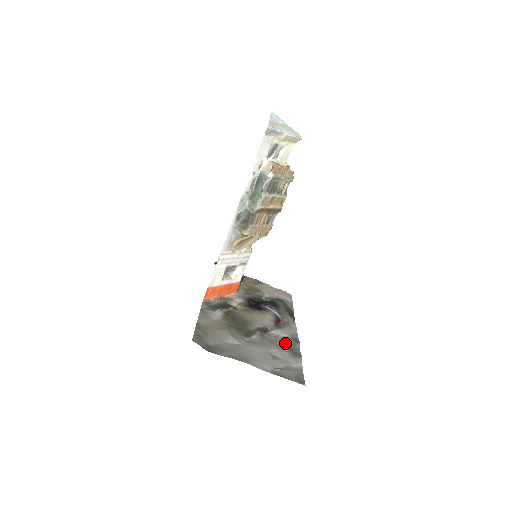
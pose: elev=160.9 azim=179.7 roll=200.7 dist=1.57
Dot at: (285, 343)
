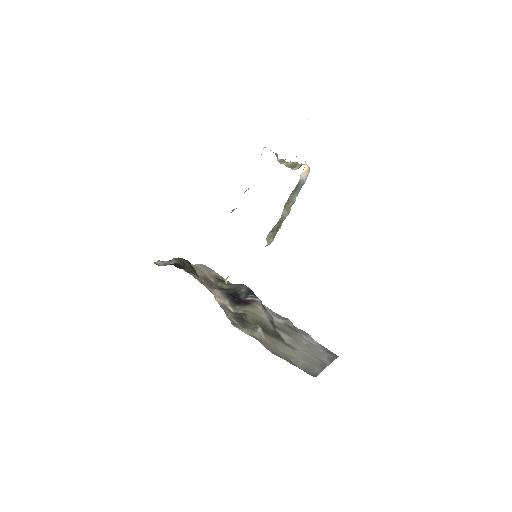
Dot at: (287, 326)
